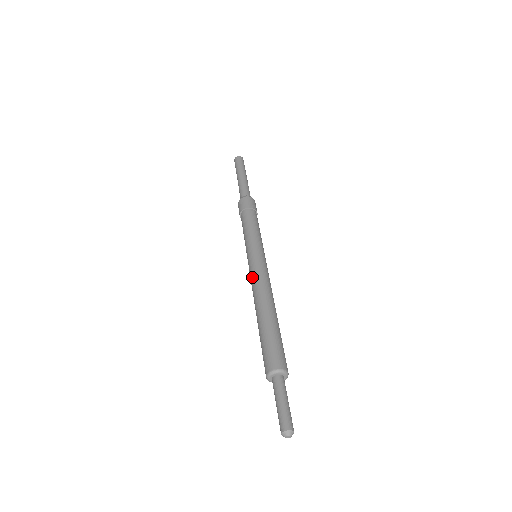
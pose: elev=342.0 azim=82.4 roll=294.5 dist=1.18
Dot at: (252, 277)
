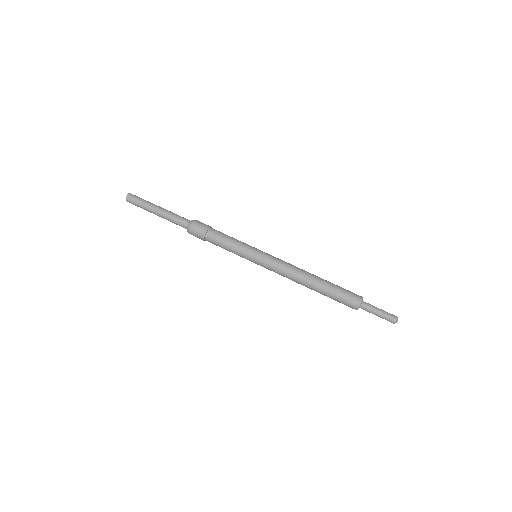
Dot at: (278, 271)
